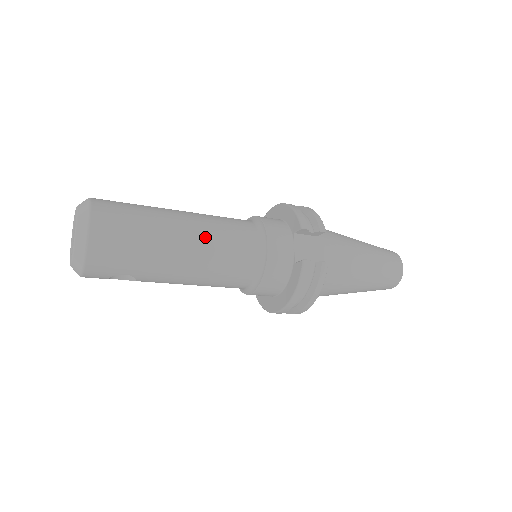
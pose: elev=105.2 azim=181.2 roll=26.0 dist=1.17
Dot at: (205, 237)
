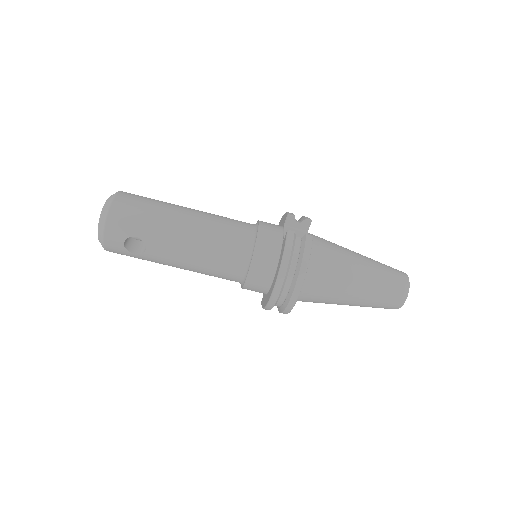
Dot at: (204, 216)
